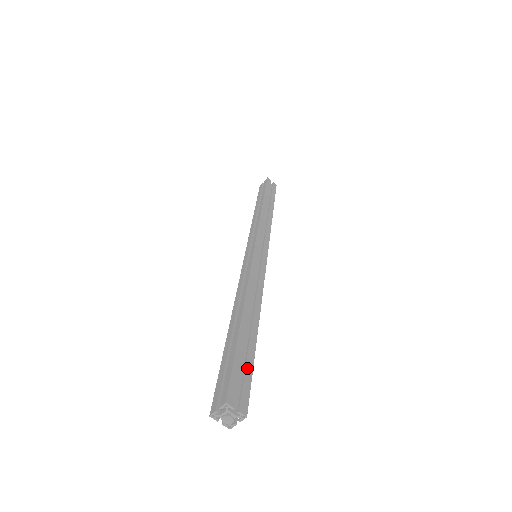
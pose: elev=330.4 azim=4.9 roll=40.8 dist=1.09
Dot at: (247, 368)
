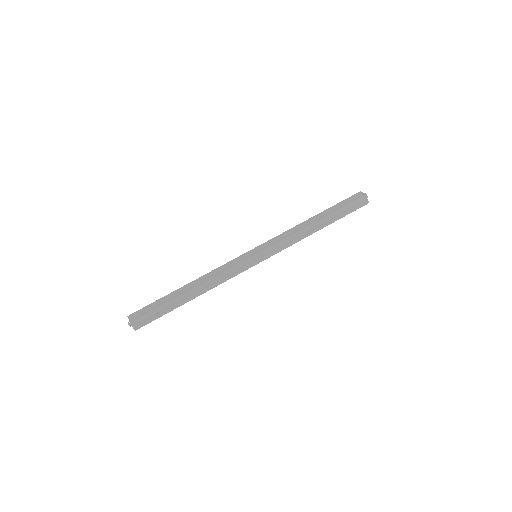
Dot at: (159, 315)
